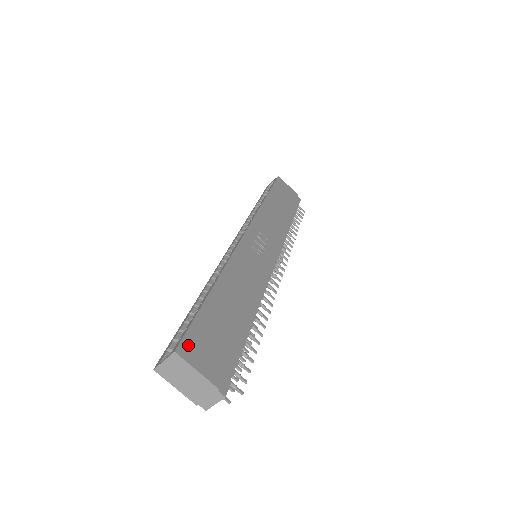
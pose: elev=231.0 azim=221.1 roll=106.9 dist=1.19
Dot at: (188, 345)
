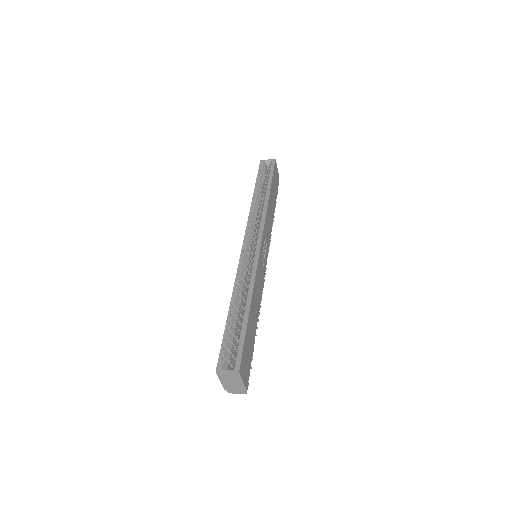
Dot at: (242, 364)
